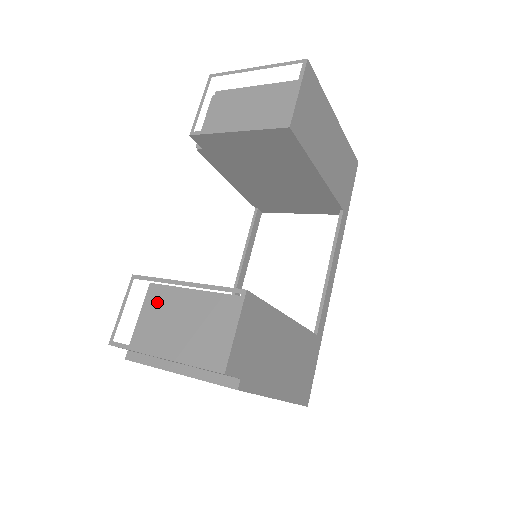
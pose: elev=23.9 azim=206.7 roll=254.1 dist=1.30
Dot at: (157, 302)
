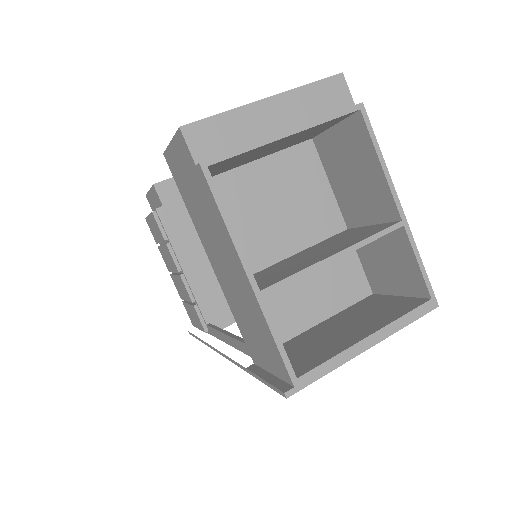
Dot at: occluded
